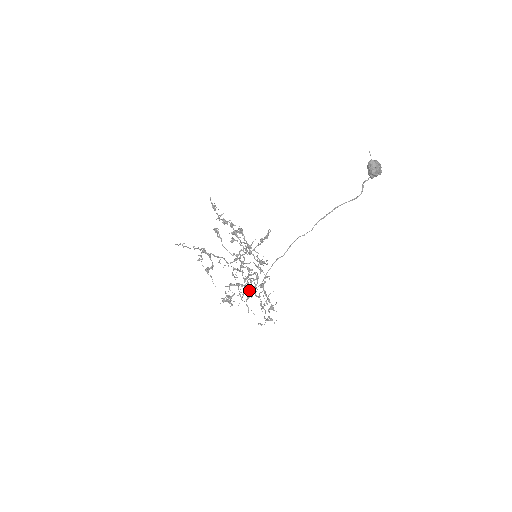
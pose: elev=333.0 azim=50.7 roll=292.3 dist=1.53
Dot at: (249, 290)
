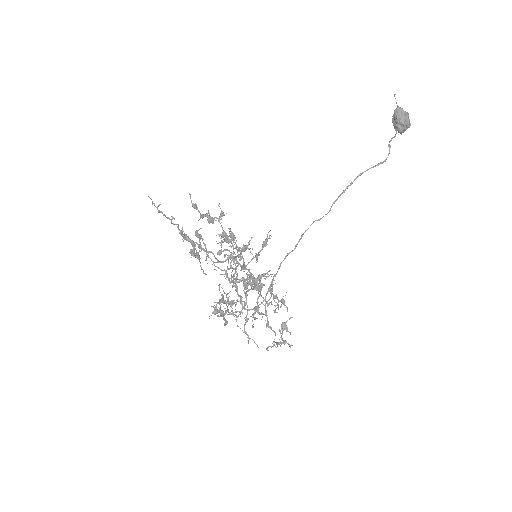
Dot at: (248, 309)
